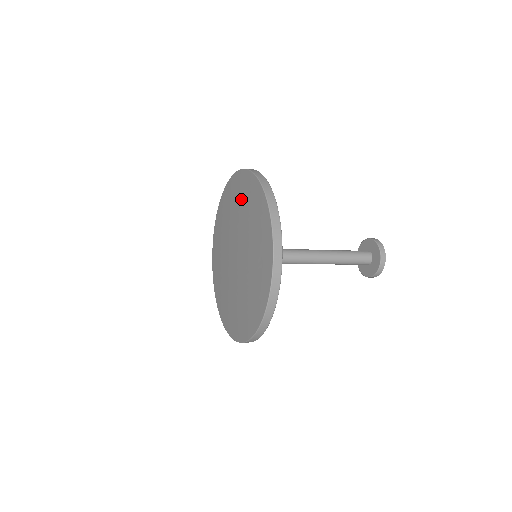
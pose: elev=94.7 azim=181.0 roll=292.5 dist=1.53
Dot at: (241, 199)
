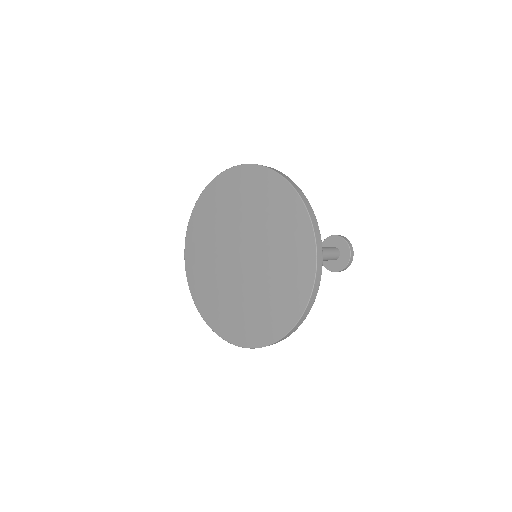
Dot at: (244, 196)
